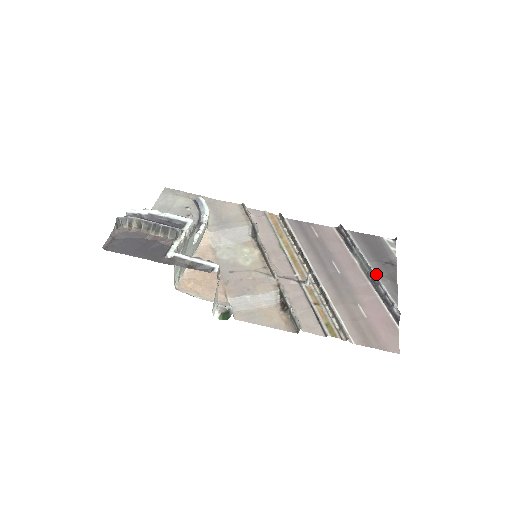
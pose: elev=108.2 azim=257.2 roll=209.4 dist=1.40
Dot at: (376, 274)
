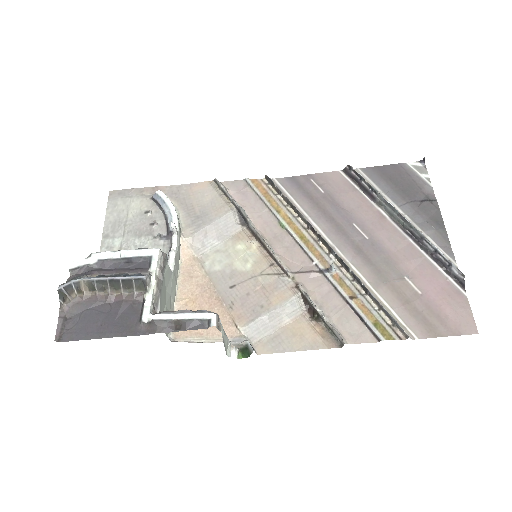
Dot at: (414, 223)
